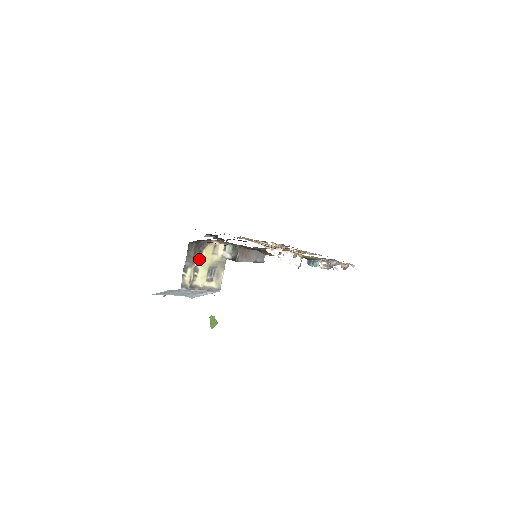
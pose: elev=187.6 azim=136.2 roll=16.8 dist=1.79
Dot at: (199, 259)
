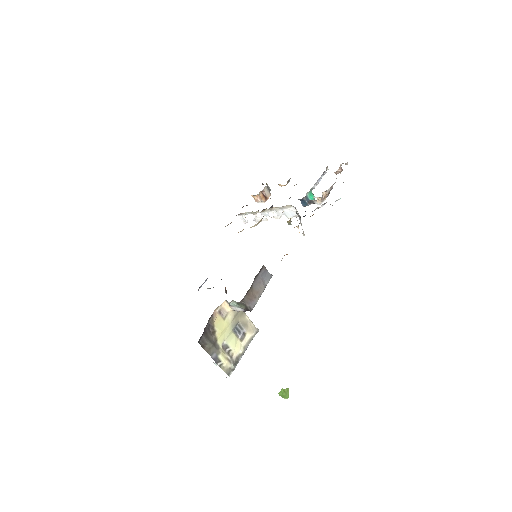
Dot at: (219, 339)
